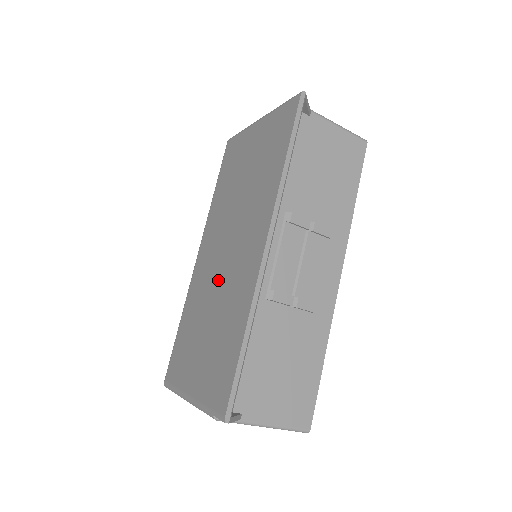
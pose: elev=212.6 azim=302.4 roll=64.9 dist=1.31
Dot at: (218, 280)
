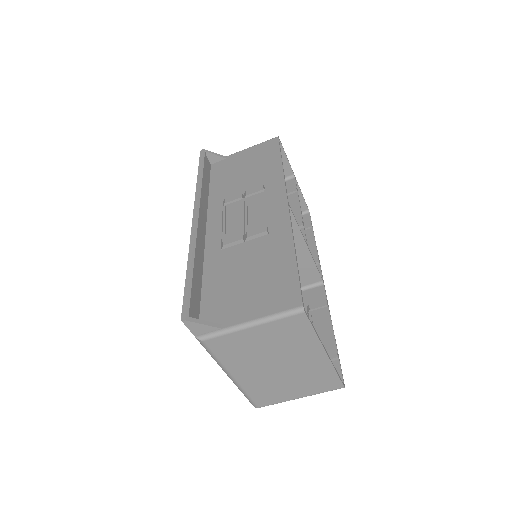
Dot at: occluded
